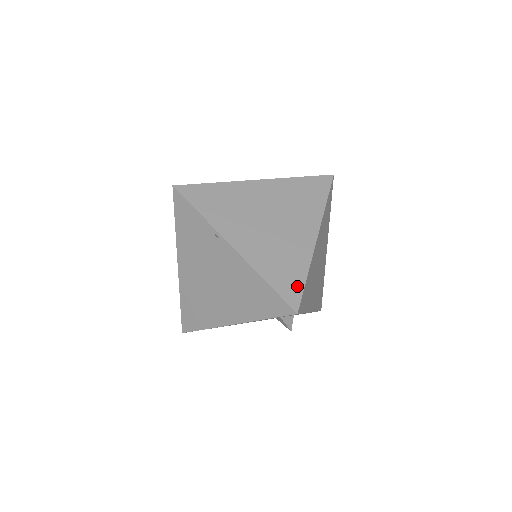
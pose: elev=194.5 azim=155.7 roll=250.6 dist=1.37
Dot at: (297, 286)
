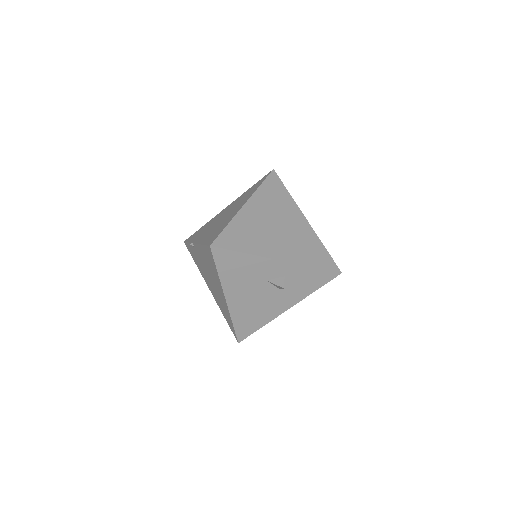
Dot at: (218, 234)
